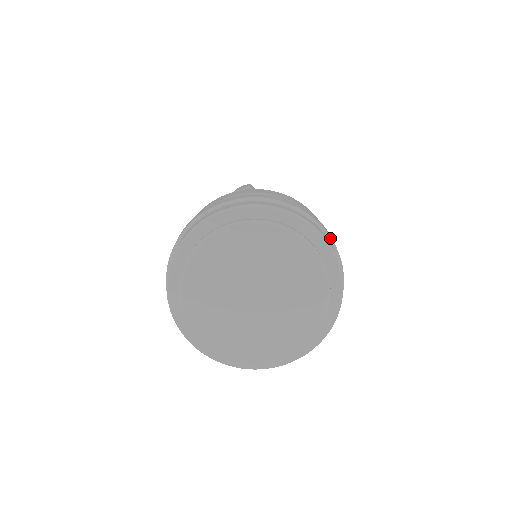
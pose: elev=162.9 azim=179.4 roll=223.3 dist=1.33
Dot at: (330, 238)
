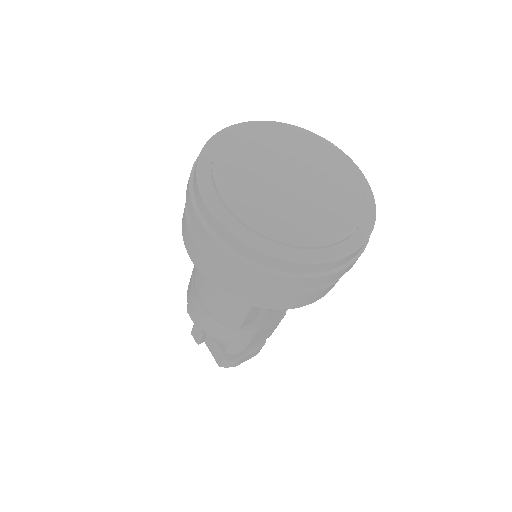
Dot at: occluded
